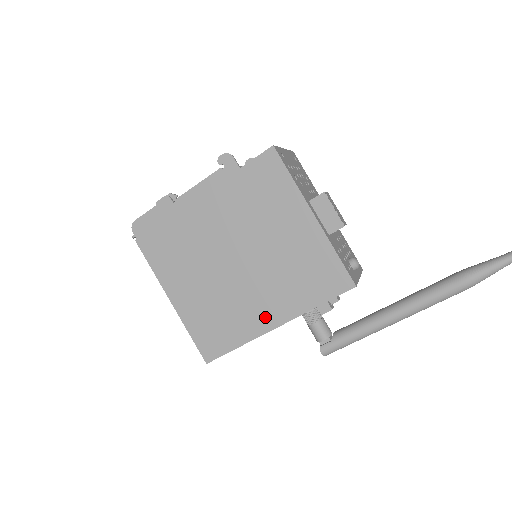
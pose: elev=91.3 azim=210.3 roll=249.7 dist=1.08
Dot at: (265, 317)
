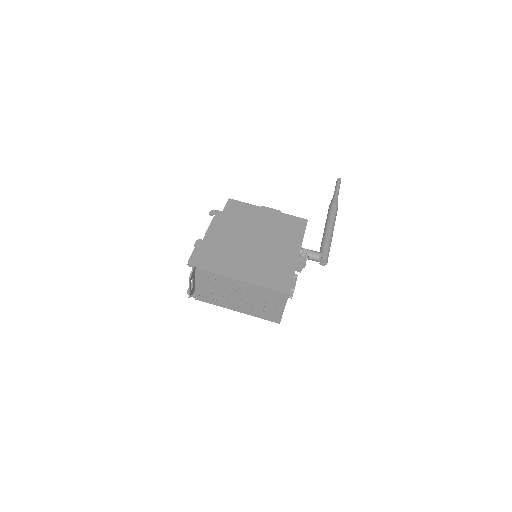
Dot at: (290, 254)
